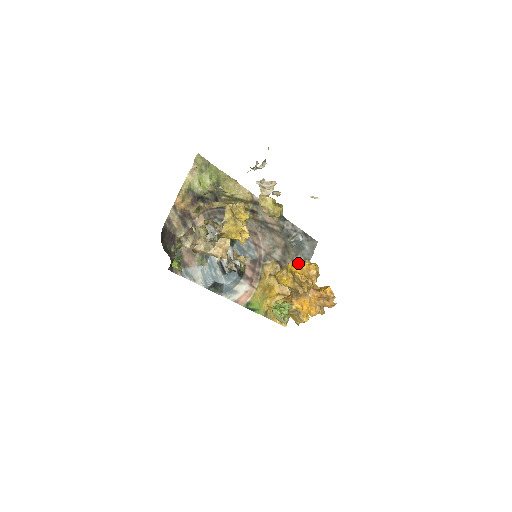
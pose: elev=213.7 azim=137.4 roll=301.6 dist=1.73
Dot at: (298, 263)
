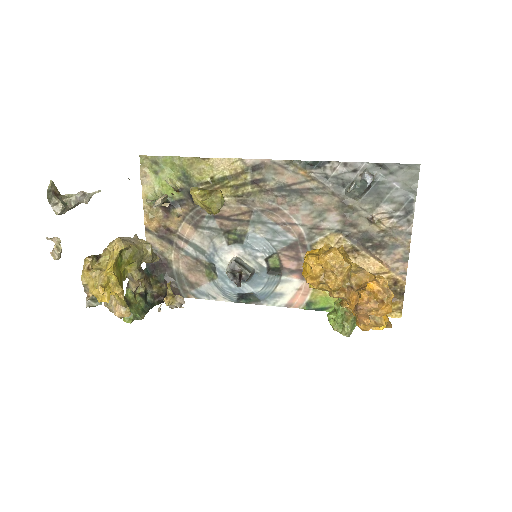
Dot at: occluded
